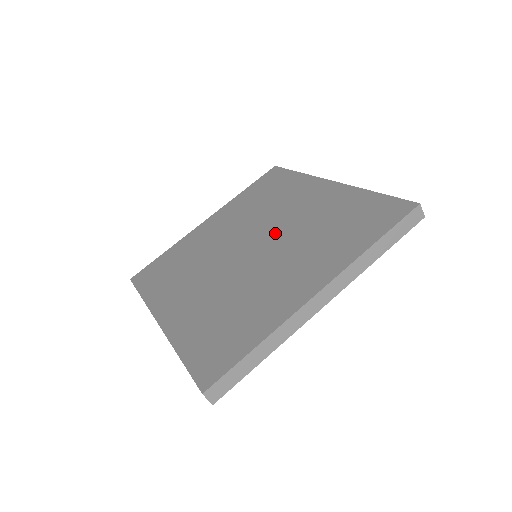
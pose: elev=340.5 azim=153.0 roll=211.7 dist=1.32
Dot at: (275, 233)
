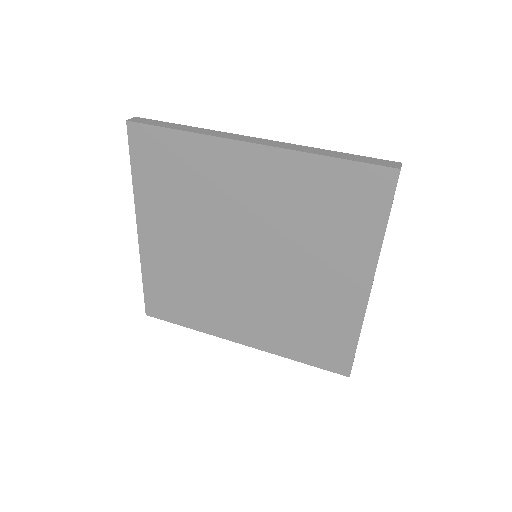
Dot at: (257, 235)
